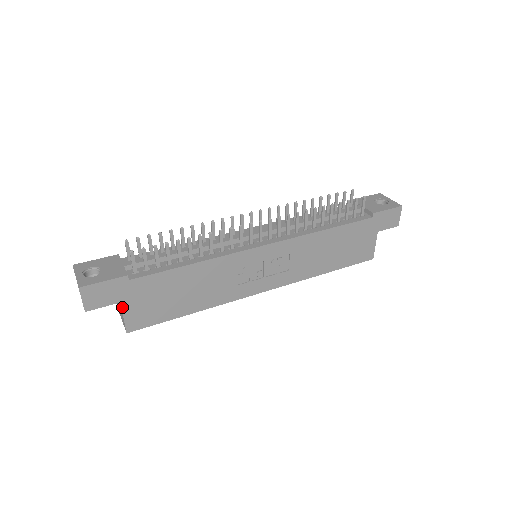
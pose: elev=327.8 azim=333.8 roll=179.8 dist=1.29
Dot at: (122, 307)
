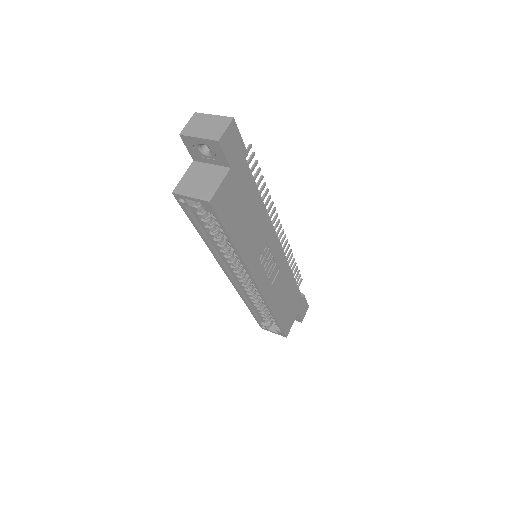
Dot at: (227, 173)
